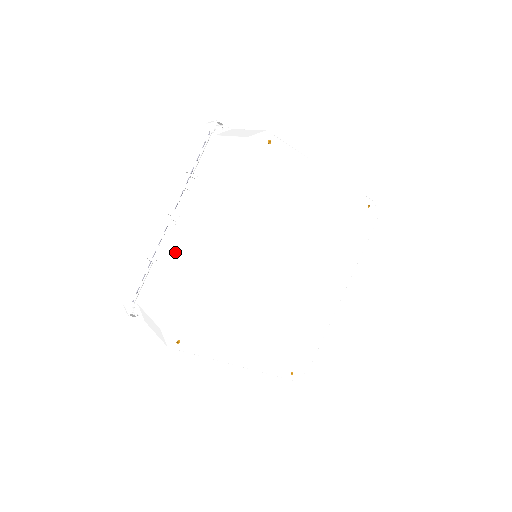
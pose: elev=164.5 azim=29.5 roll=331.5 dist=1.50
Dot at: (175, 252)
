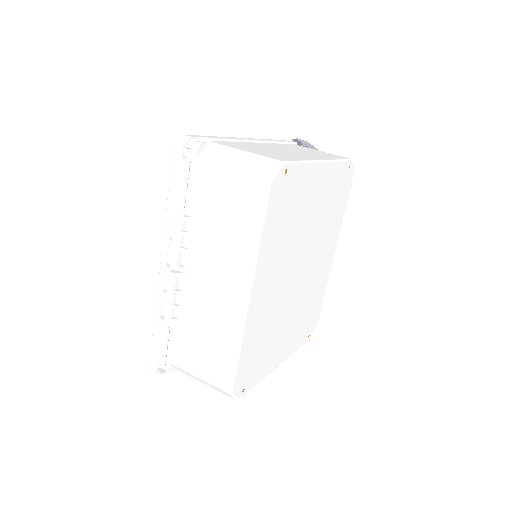
Dot at: (205, 312)
